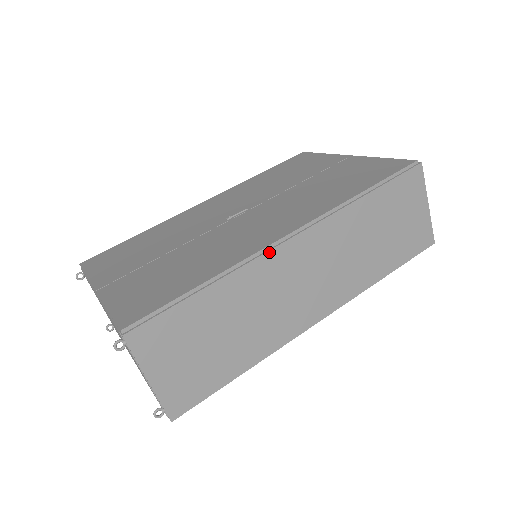
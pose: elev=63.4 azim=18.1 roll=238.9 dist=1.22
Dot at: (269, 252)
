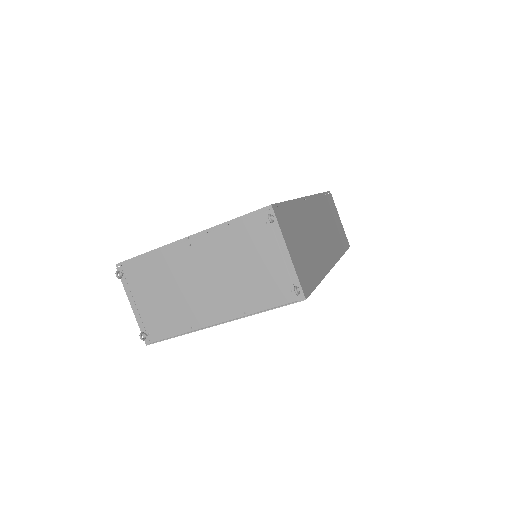
Dot at: (305, 201)
